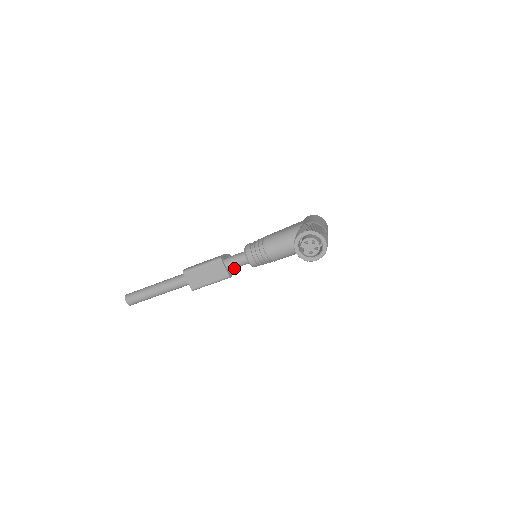
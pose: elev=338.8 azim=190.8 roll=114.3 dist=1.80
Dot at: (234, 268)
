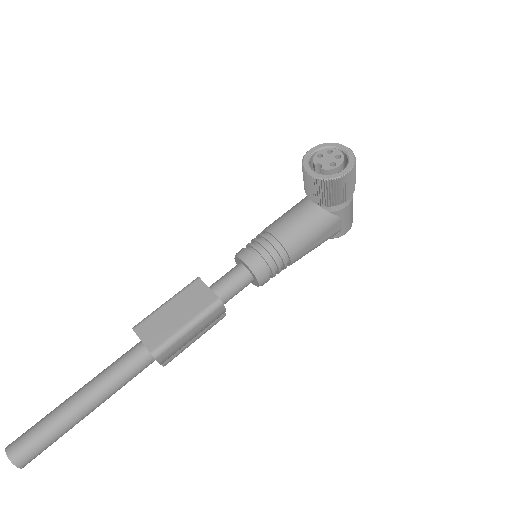
Dot at: (225, 295)
